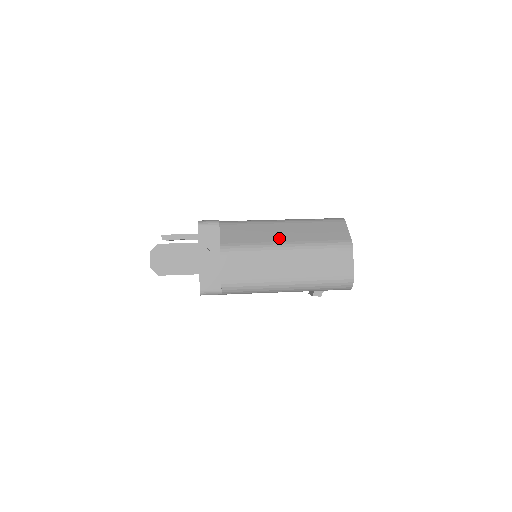
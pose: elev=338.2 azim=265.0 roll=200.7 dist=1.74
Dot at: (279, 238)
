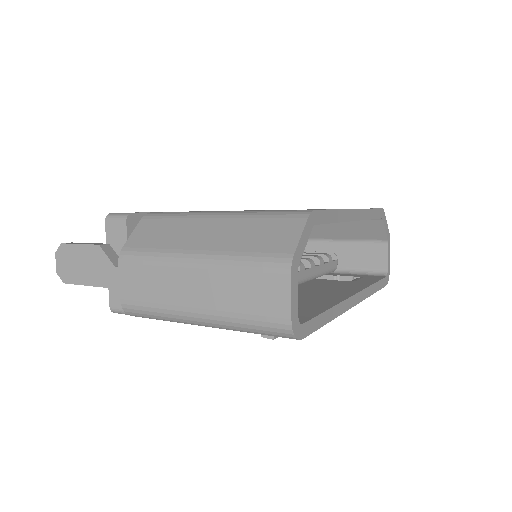
Dot at: (193, 243)
